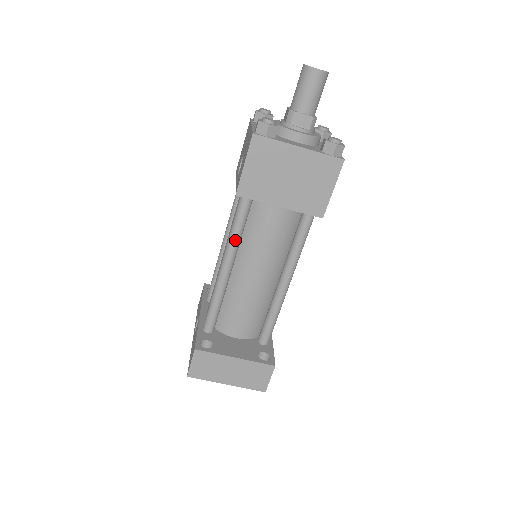
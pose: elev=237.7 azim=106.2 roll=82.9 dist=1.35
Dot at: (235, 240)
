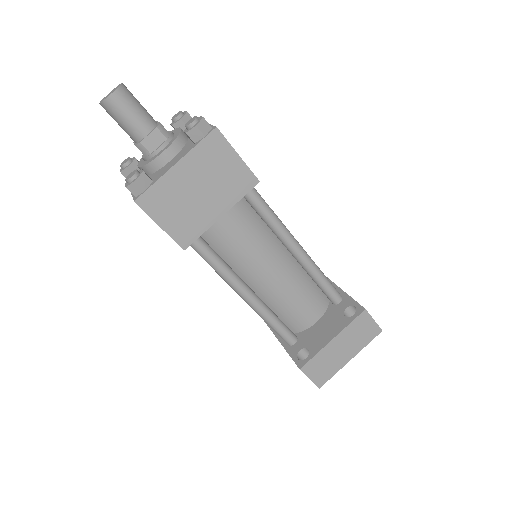
Dot at: (226, 273)
